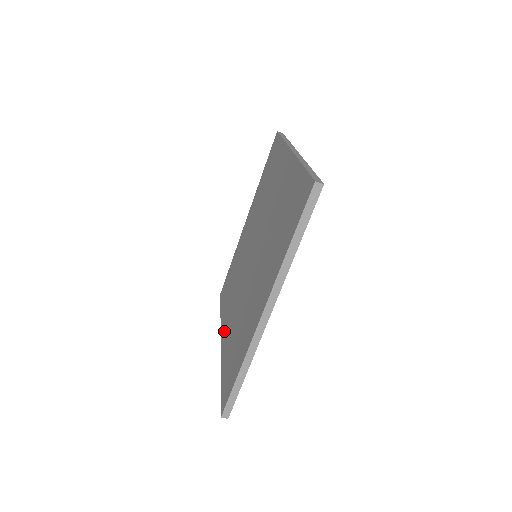
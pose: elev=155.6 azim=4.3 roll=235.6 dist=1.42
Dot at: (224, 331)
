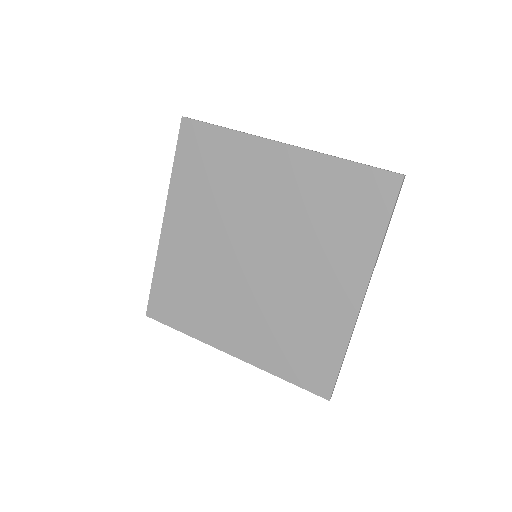
Dot at: (232, 342)
